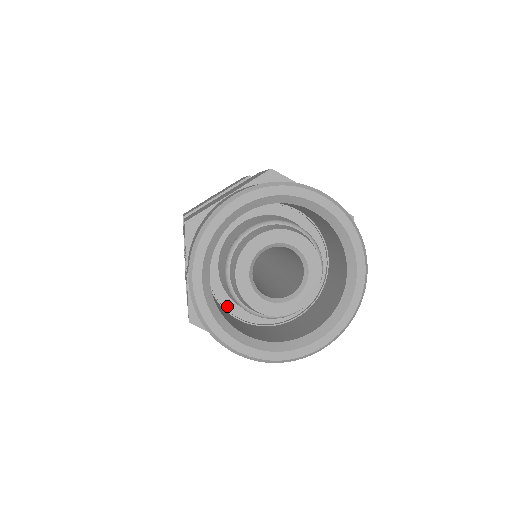
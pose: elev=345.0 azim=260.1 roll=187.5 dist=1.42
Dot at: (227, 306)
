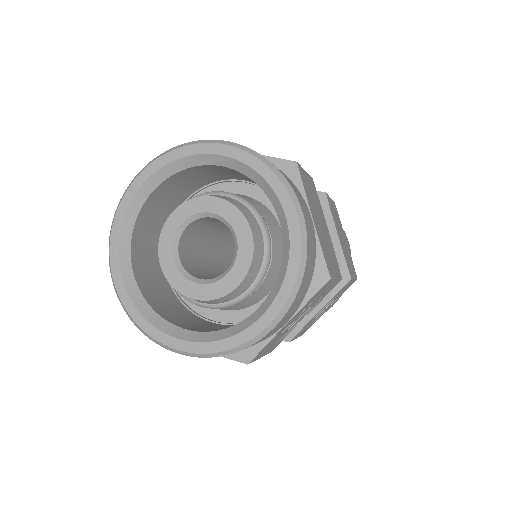
Dot at: occluded
